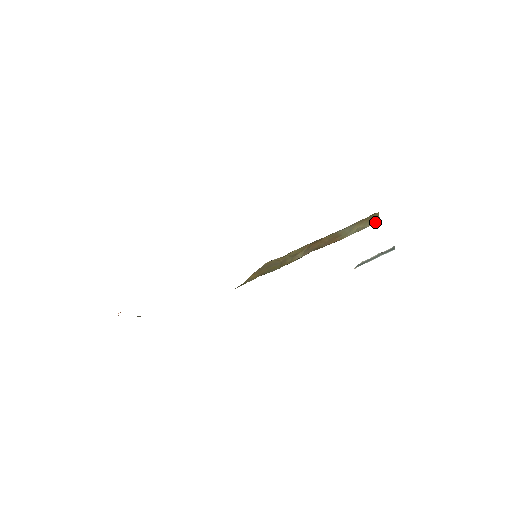
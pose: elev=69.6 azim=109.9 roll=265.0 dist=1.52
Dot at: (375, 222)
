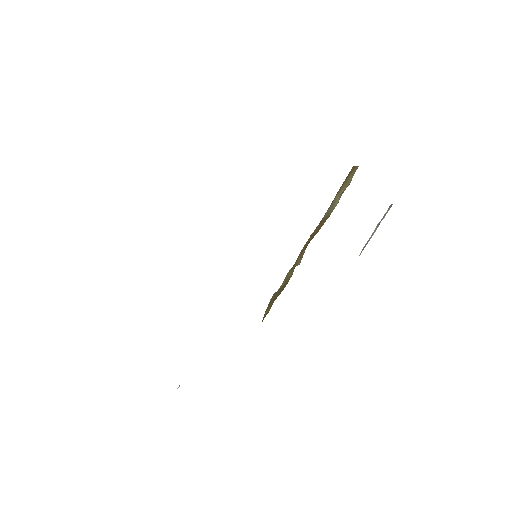
Dot at: (355, 171)
